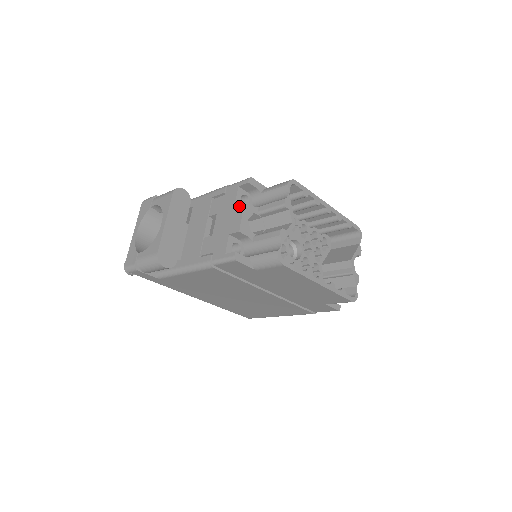
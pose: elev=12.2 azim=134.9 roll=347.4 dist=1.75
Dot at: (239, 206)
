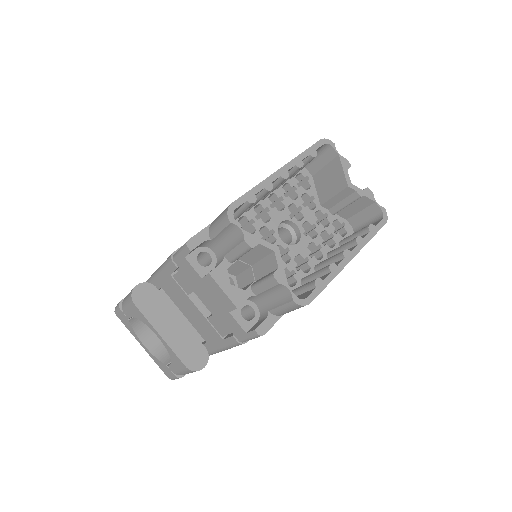
Dot at: (208, 281)
